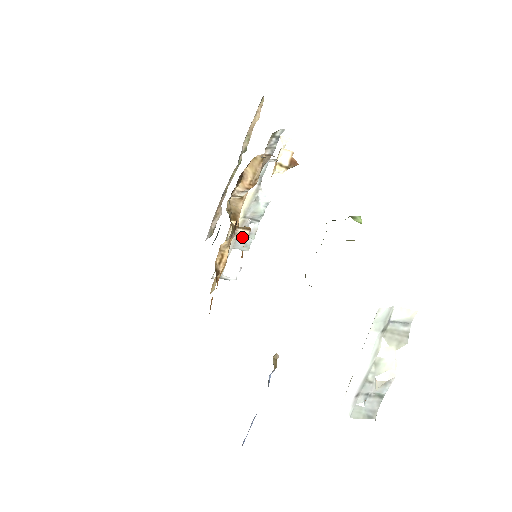
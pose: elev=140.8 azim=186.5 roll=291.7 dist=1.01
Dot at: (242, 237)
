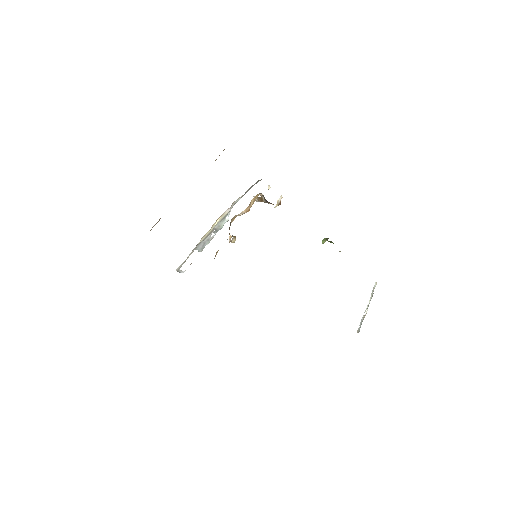
Dot at: (204, 242)
